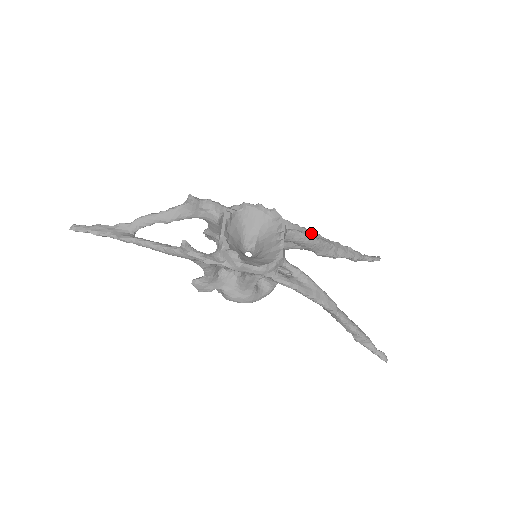
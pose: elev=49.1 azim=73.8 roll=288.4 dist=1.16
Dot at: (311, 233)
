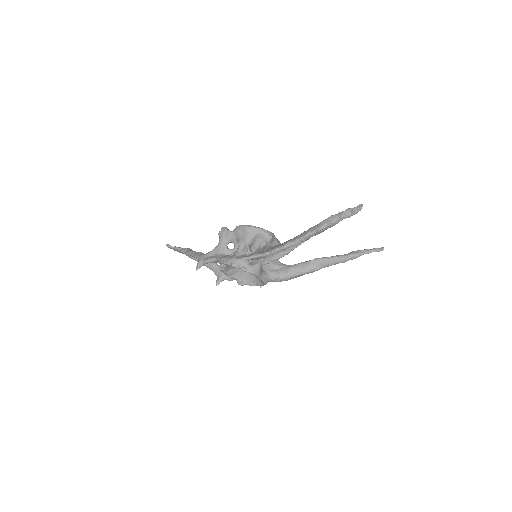
Dot at: (278, 252)
